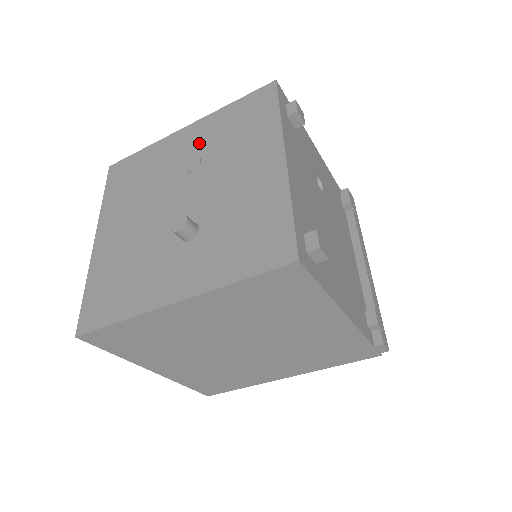
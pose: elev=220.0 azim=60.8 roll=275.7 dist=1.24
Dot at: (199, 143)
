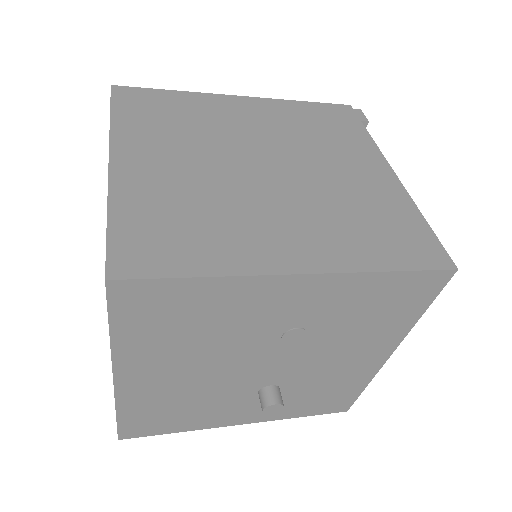
Dot at: (314, 312)
